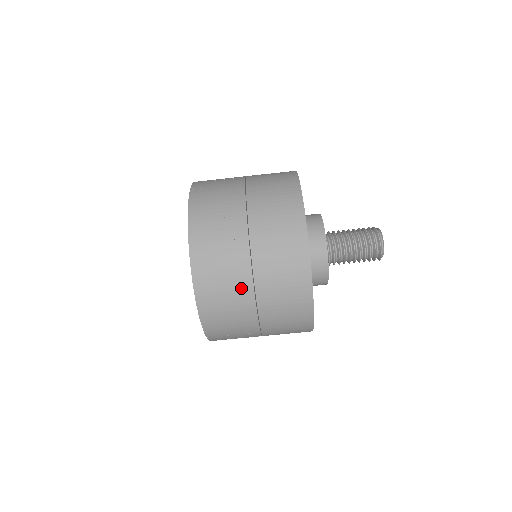
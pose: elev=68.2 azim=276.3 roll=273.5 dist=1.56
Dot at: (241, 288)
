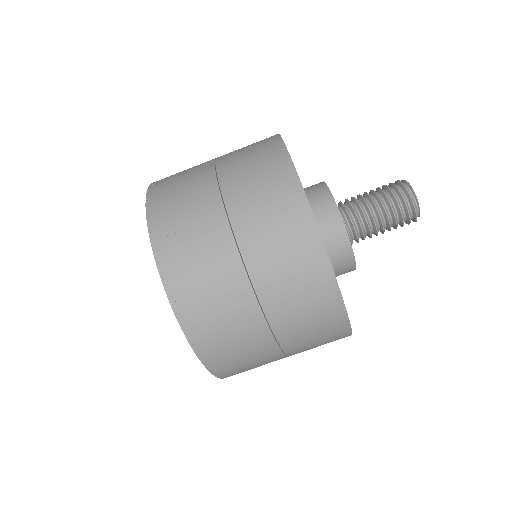
Dot at: (265, 353)
